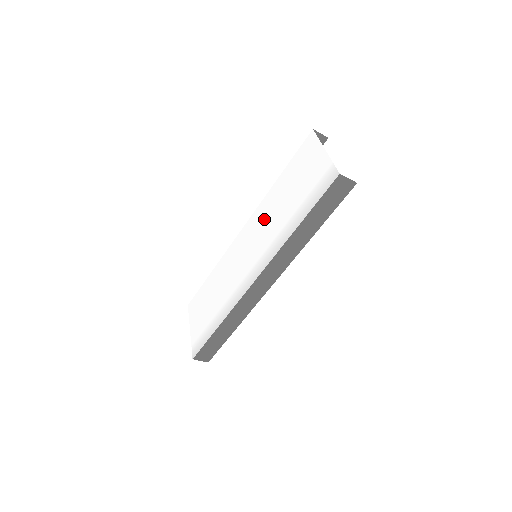
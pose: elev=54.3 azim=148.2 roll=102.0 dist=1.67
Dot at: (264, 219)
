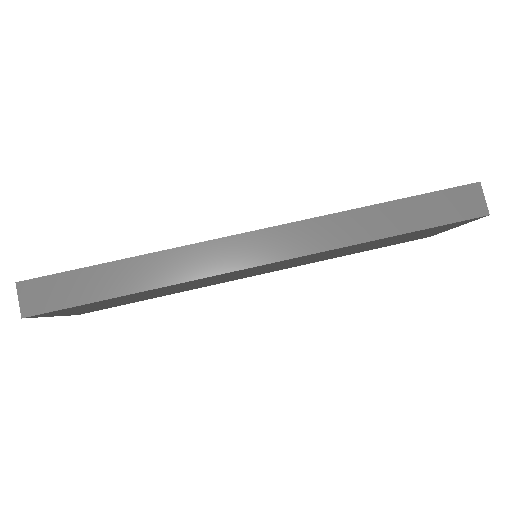
Dot at: occluded
